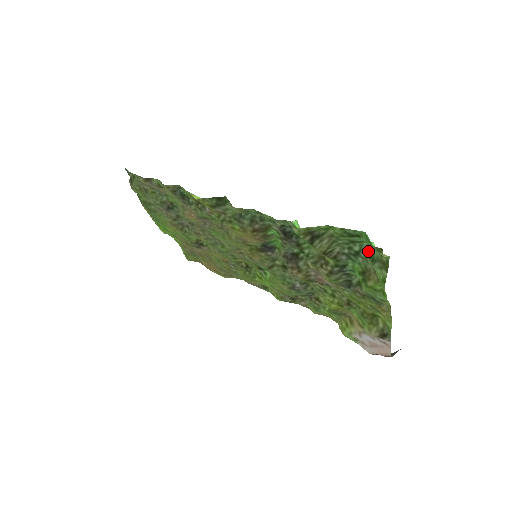
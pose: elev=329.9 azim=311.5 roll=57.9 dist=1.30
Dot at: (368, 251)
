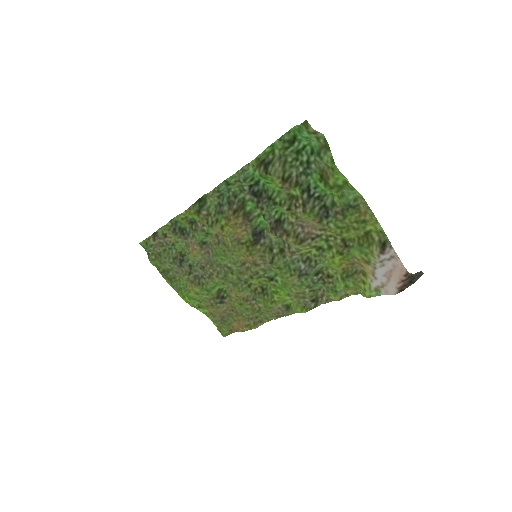
Dot at: (314, 153)
